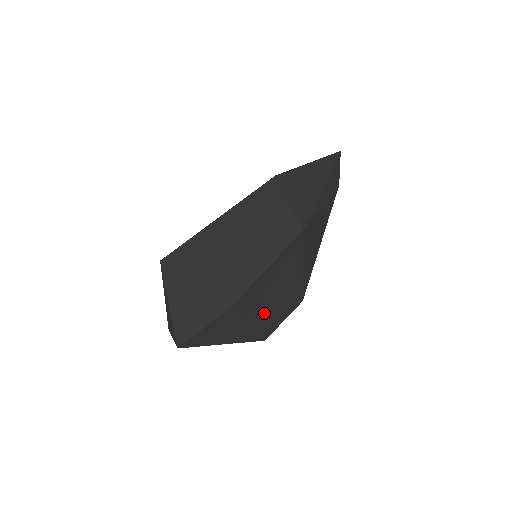
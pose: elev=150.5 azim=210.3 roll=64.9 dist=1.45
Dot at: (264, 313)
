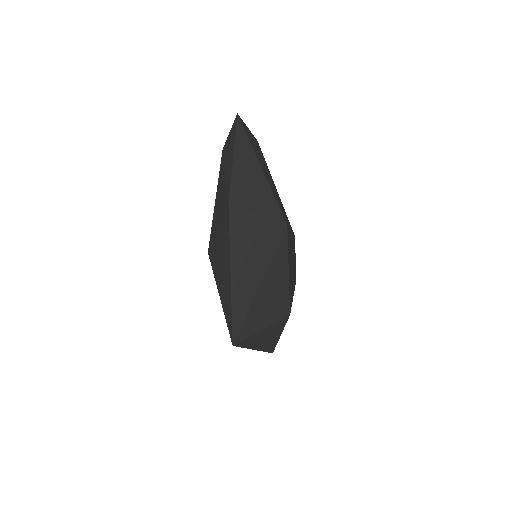
Dot at: (293, 280)
